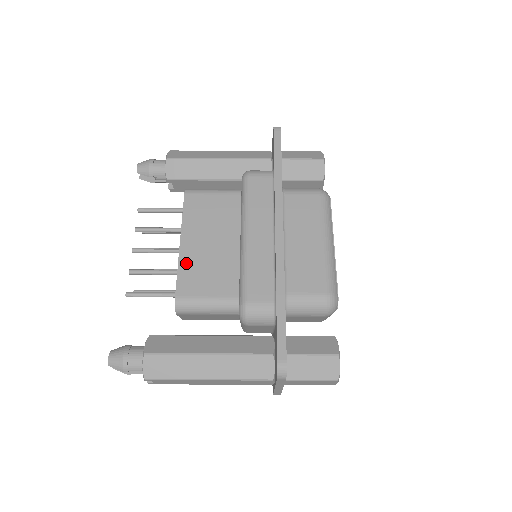
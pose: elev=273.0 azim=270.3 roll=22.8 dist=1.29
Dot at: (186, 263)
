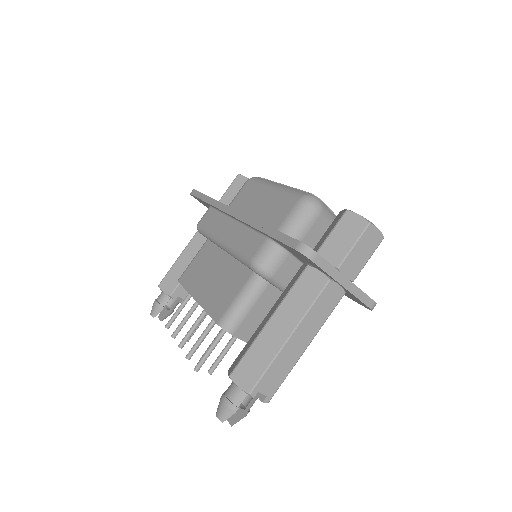
Dot at: (207, 302)
